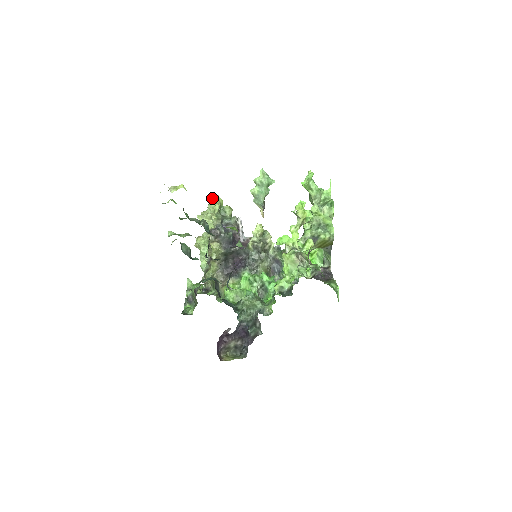
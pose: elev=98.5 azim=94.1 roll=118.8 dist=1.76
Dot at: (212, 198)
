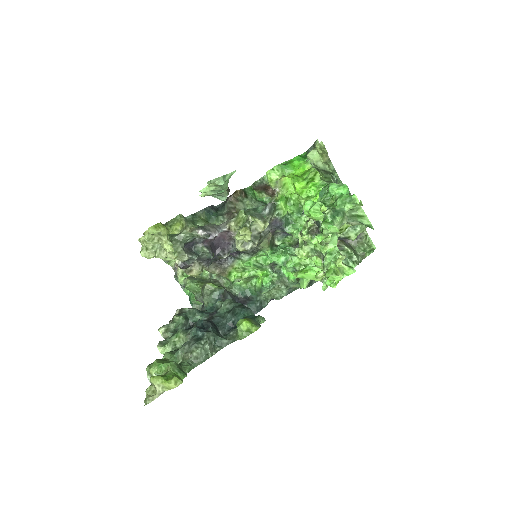
Dot at: (147, 235)
